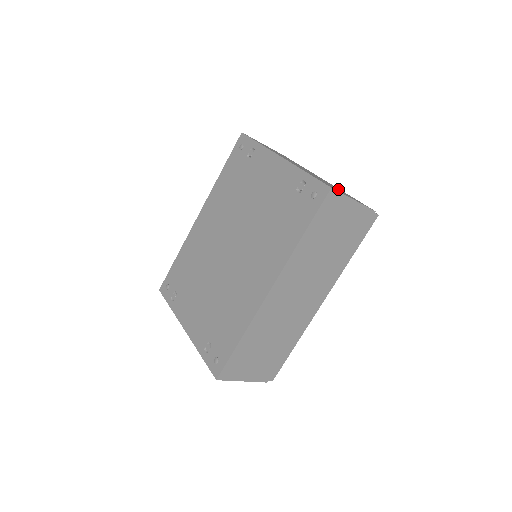
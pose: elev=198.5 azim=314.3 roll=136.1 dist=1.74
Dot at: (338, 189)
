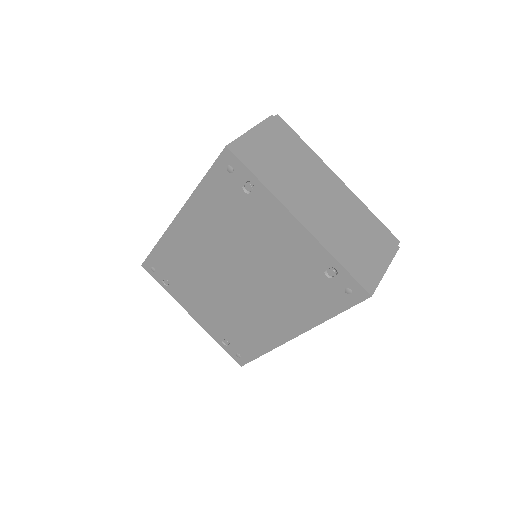
Dot at: (361, 228)
